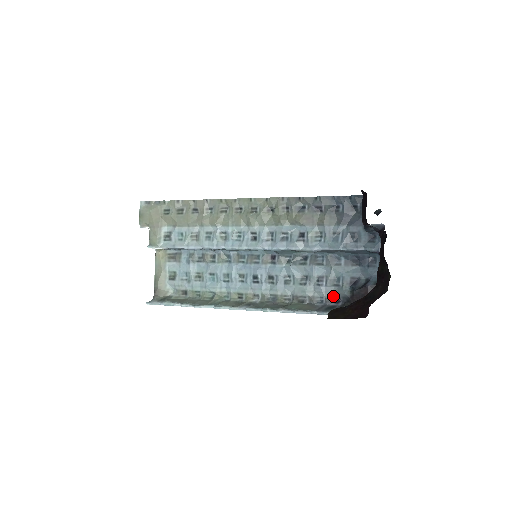
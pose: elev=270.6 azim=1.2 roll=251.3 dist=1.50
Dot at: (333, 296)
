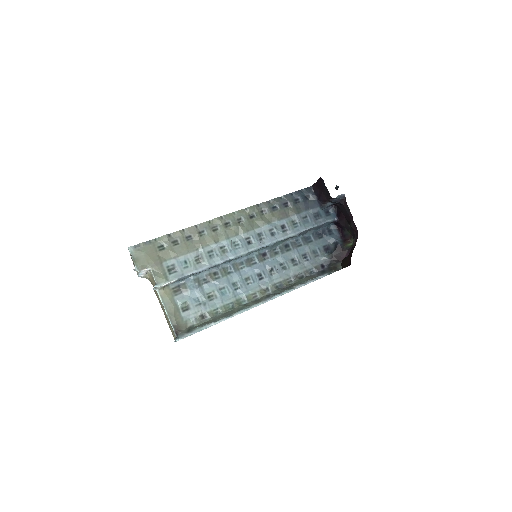
Dot at: (318, 264)
